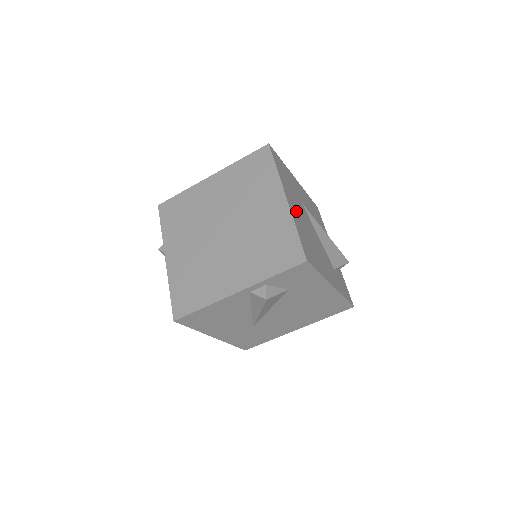
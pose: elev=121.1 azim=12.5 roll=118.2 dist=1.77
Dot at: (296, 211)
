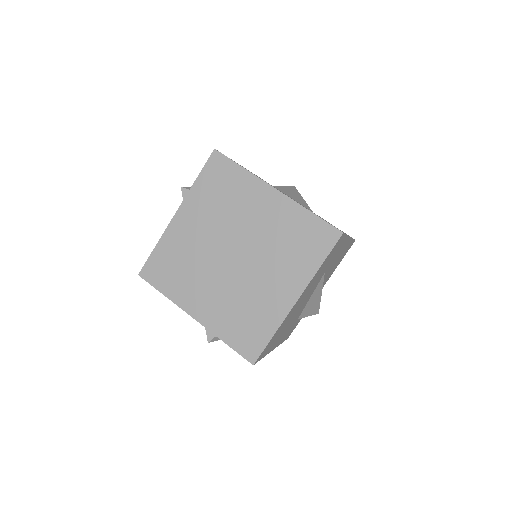
Dot at: occluded
